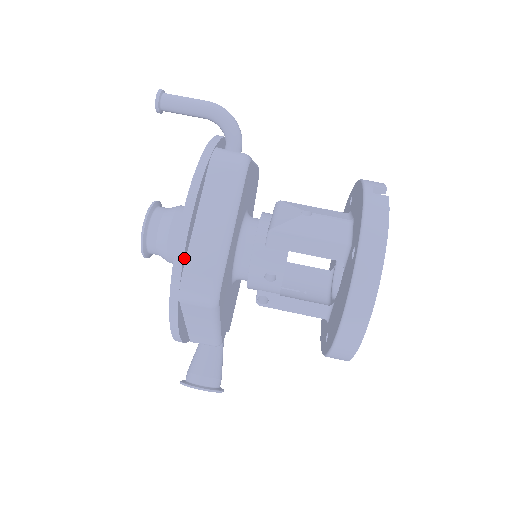
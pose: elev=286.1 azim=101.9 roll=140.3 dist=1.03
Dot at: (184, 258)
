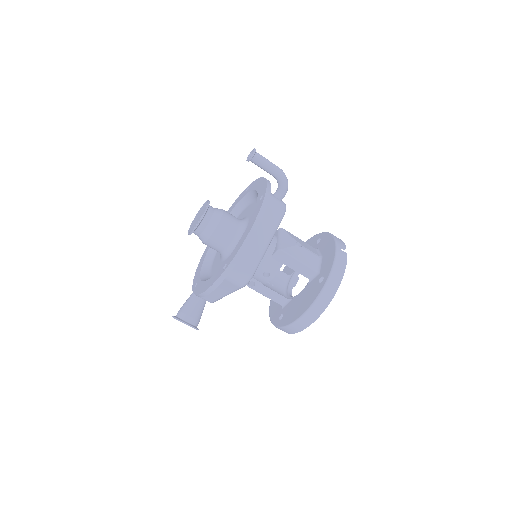
Dot at: (240, 257)
